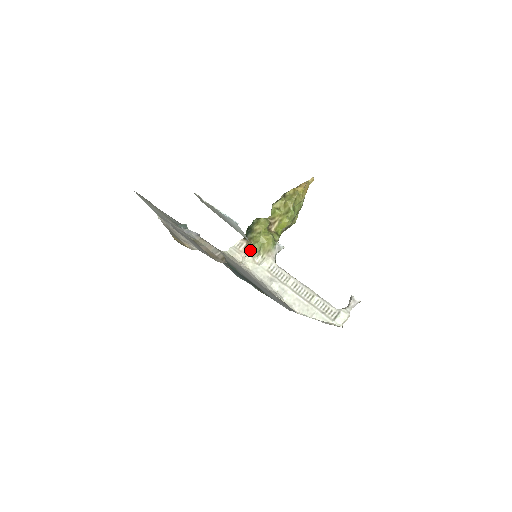
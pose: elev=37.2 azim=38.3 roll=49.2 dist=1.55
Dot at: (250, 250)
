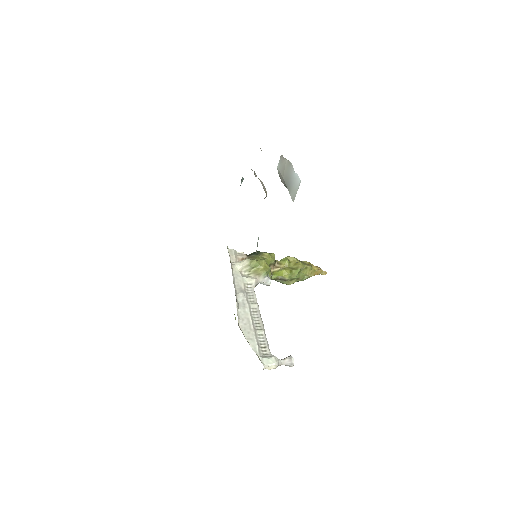
Dot at: (248, 259)
